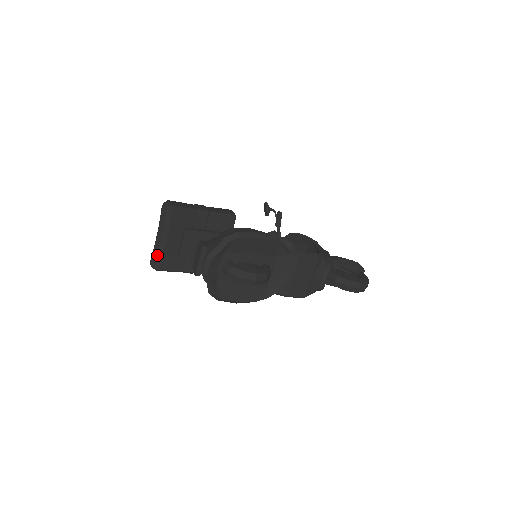
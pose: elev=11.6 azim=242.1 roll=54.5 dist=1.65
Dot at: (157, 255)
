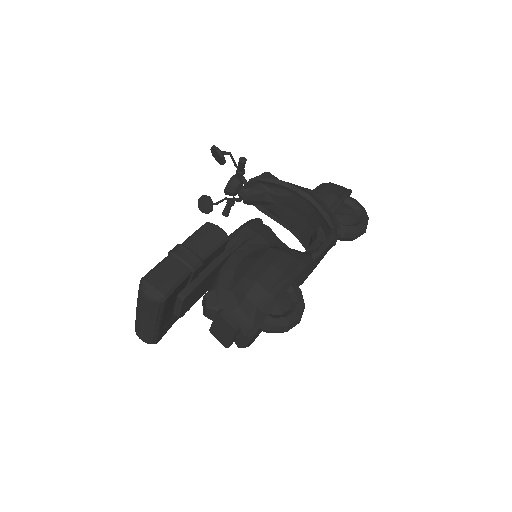
Dot at: (152, 335)
